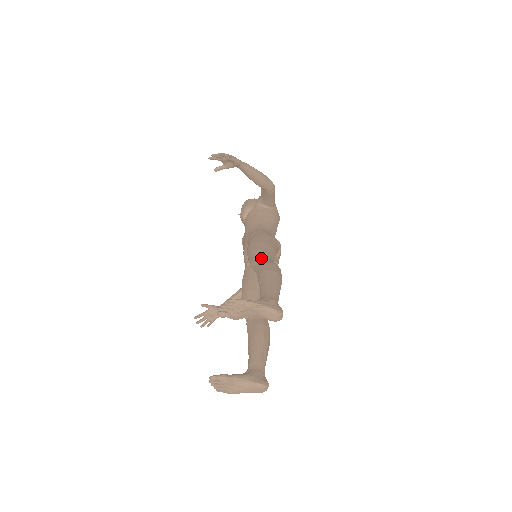
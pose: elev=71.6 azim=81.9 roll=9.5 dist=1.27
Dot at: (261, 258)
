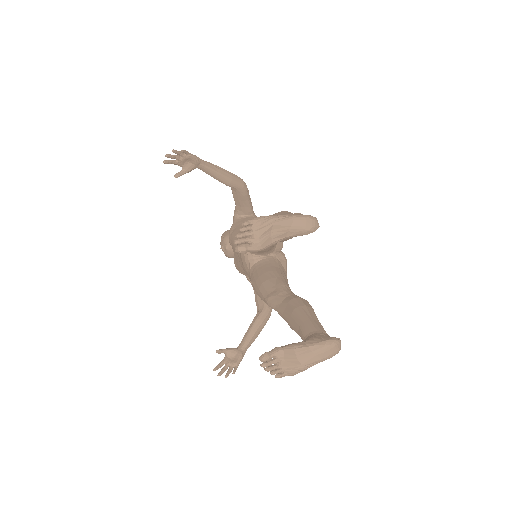
Dot at: occluded
